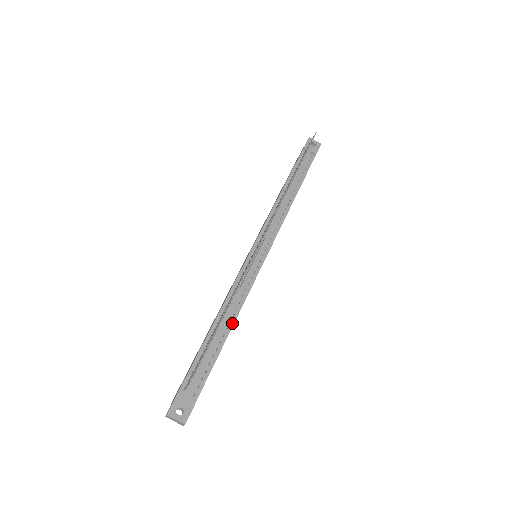
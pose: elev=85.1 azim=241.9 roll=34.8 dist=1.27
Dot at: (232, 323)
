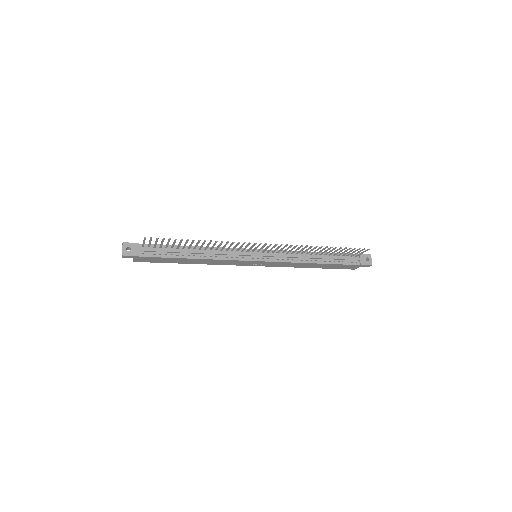
Dot at: (200, 257)
